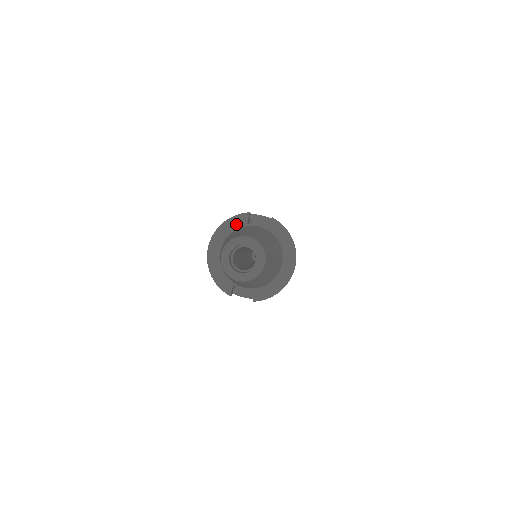
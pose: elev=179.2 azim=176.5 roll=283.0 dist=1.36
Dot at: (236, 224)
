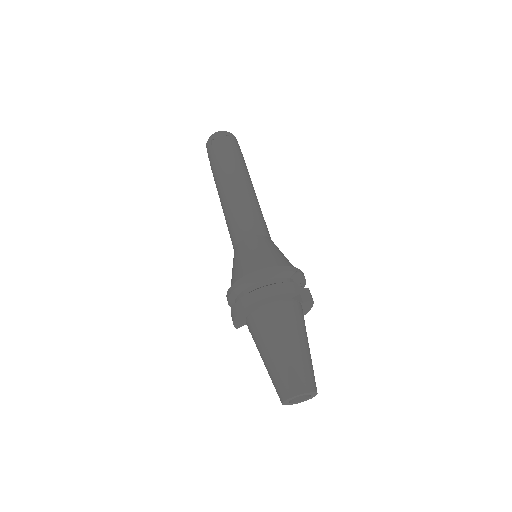
Dot at: (284, 298)
